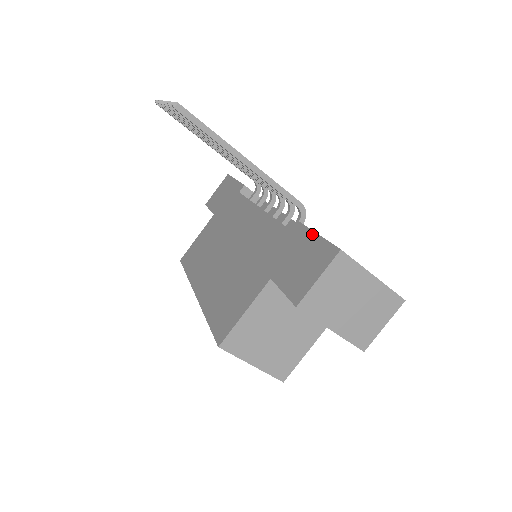
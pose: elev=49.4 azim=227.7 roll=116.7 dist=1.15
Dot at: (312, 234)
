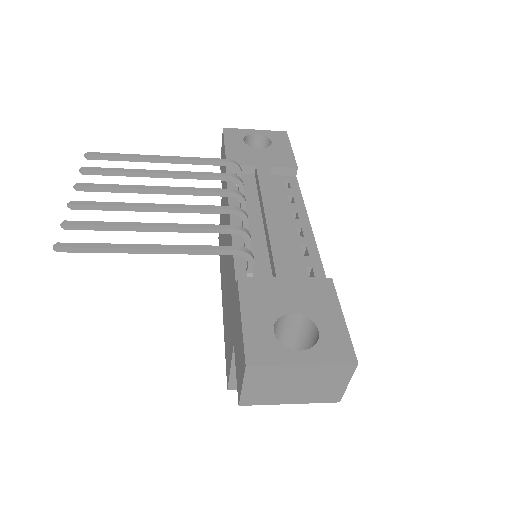
Dot at: (240, 315)
